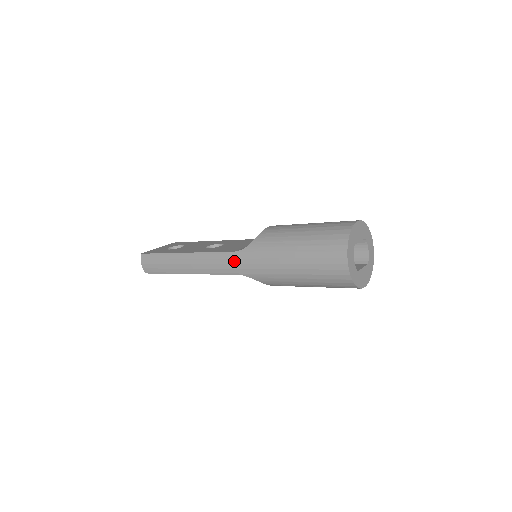
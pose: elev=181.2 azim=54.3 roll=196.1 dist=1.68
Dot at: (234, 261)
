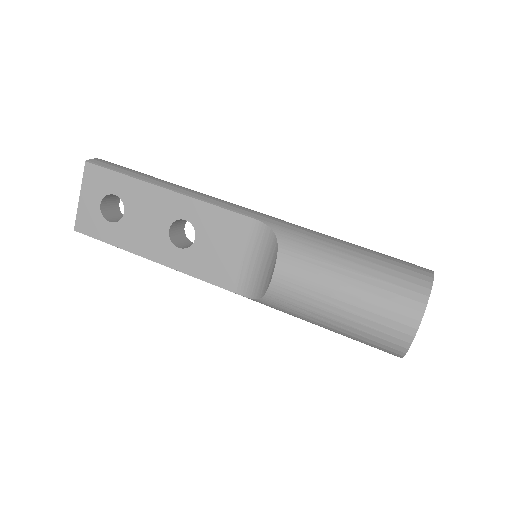
Dot at: occluded
